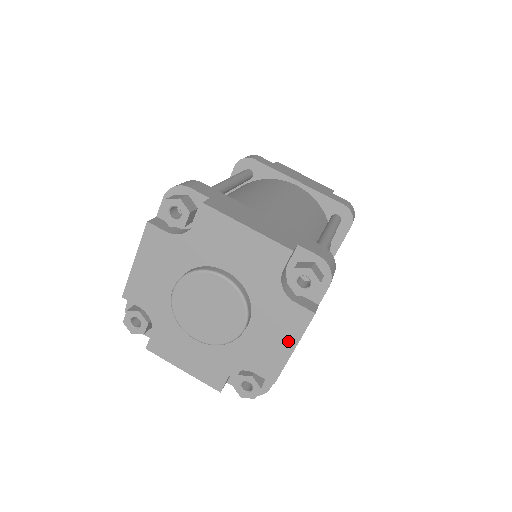
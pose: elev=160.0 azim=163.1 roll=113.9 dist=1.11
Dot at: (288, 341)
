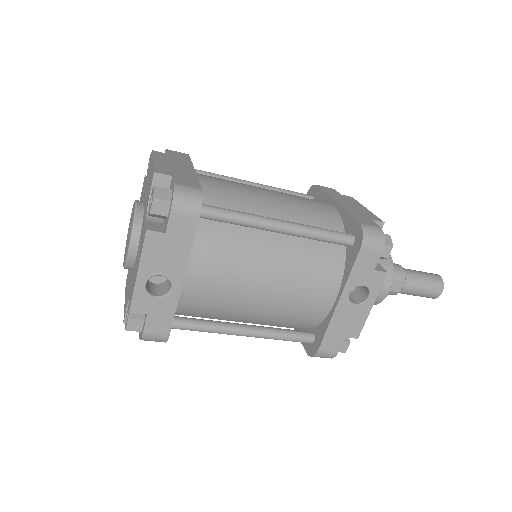
Dot at: (139, 263)
